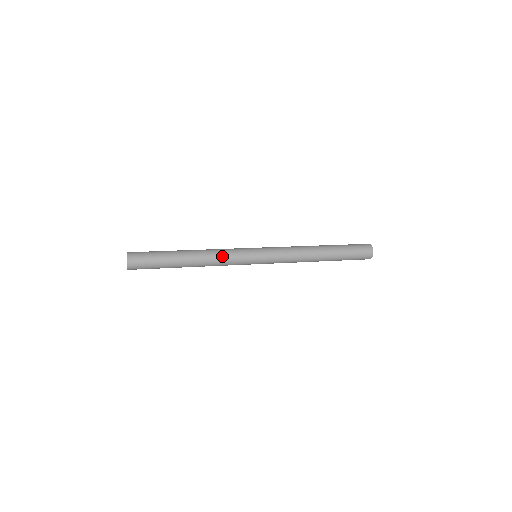
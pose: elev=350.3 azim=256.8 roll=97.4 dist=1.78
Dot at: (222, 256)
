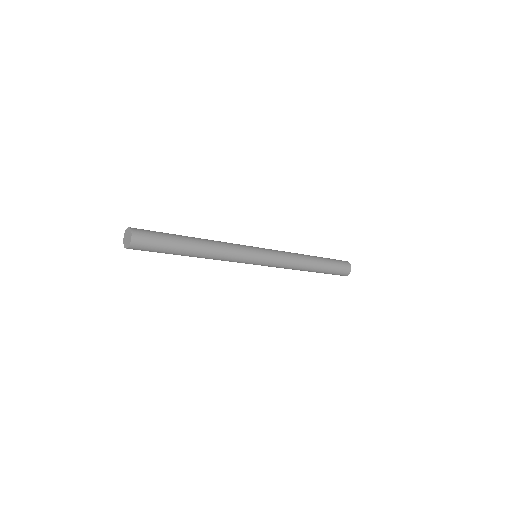
Dot at: (229, 253)
